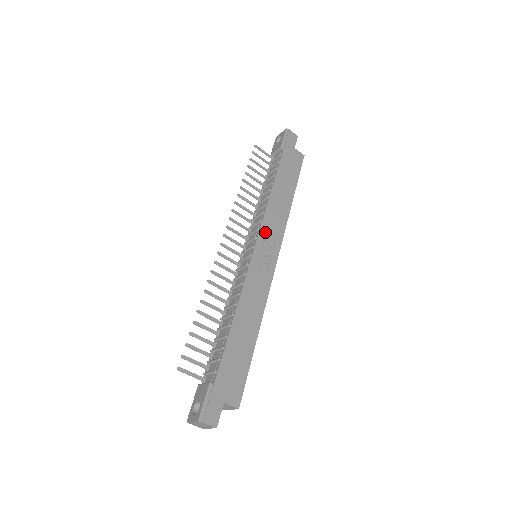
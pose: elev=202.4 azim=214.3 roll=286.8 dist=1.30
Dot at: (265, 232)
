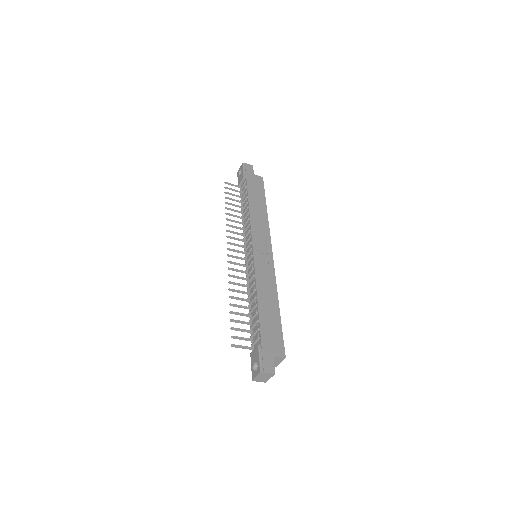
Dot at: (256, 237)
